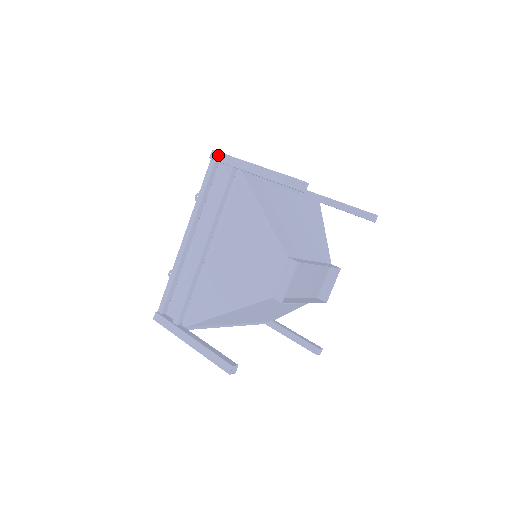
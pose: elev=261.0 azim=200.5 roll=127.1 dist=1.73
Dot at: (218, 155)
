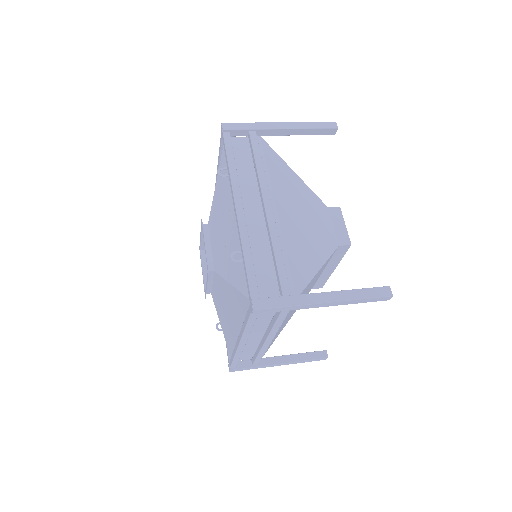
Dot at: (233, 125)
